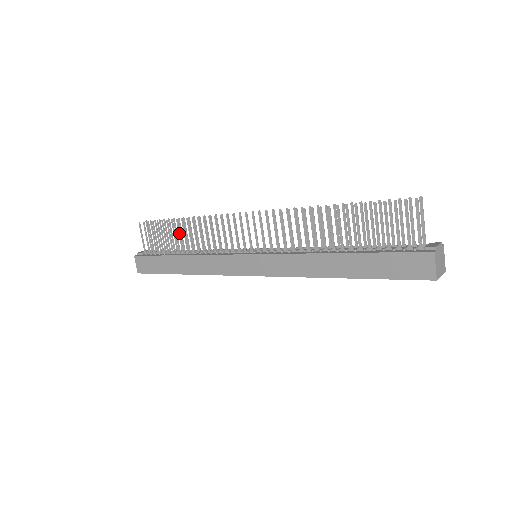
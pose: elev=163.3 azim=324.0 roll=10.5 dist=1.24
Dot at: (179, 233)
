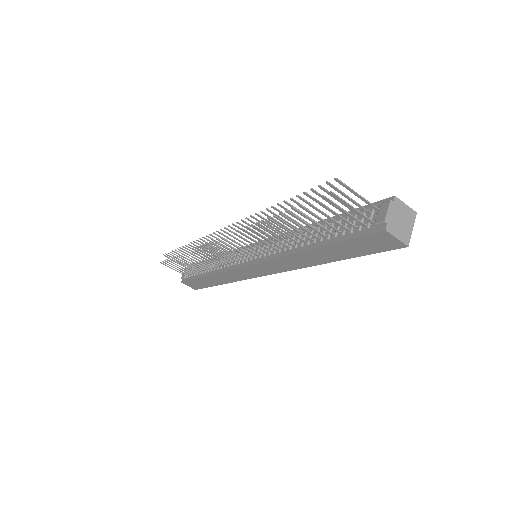
Dot at: occluded
